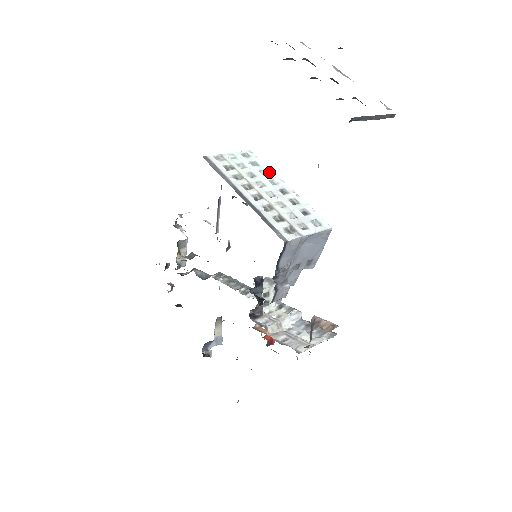
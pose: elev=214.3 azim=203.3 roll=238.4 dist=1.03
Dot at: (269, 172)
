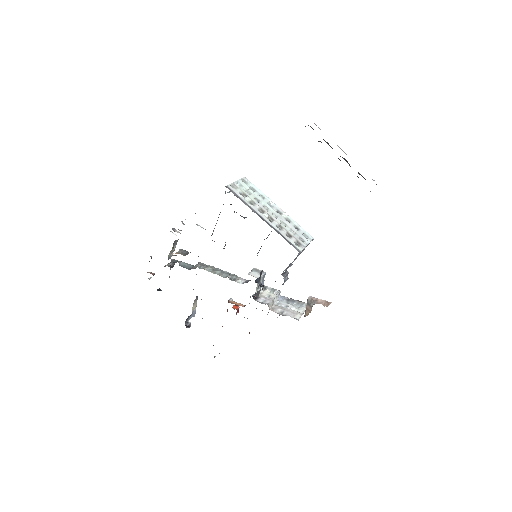
Dot at: (264, 196)
